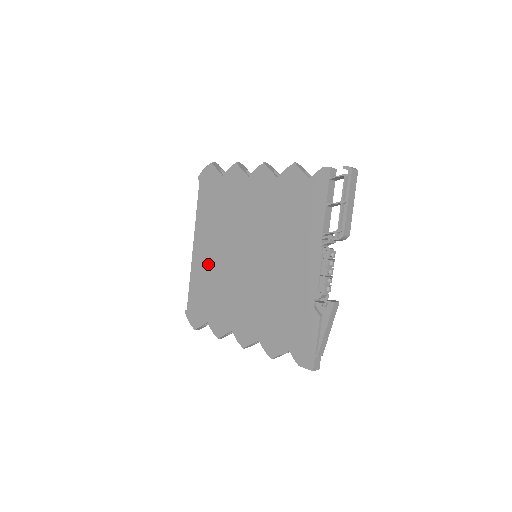
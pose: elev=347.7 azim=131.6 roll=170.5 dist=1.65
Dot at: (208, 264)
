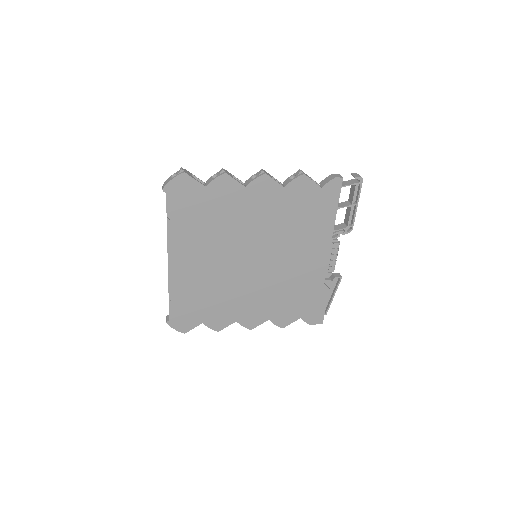
Dot at: (196, 275)
